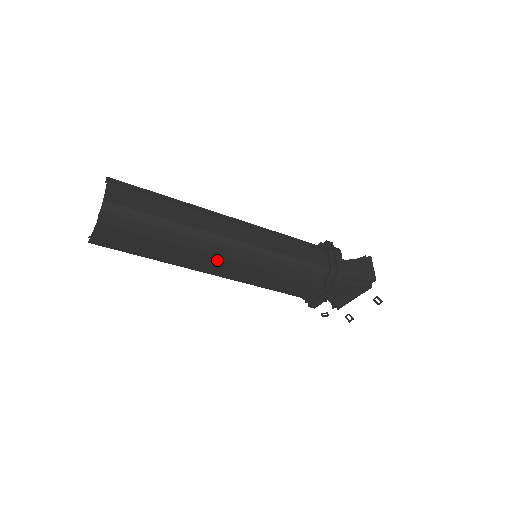
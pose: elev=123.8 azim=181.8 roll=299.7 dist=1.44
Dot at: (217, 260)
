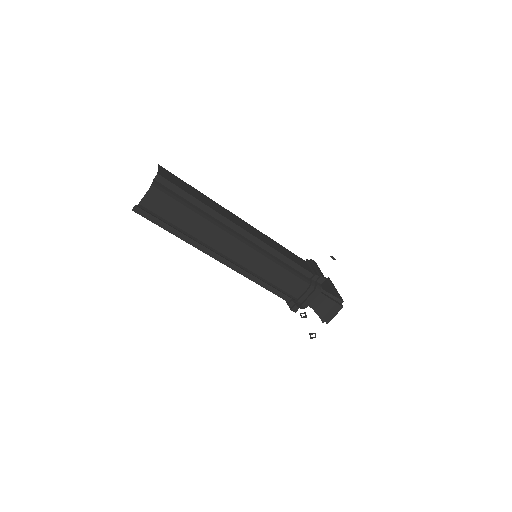
Dot at: occluded
